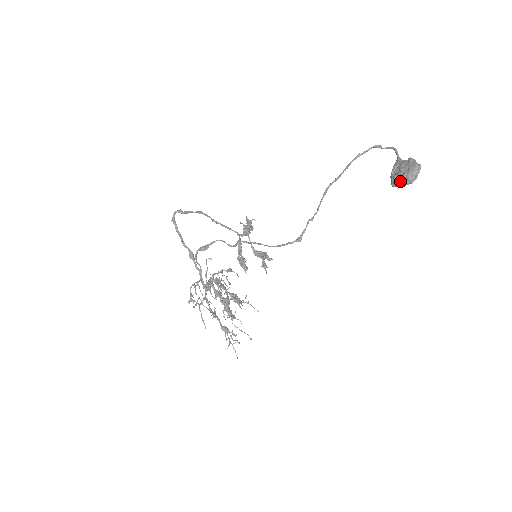
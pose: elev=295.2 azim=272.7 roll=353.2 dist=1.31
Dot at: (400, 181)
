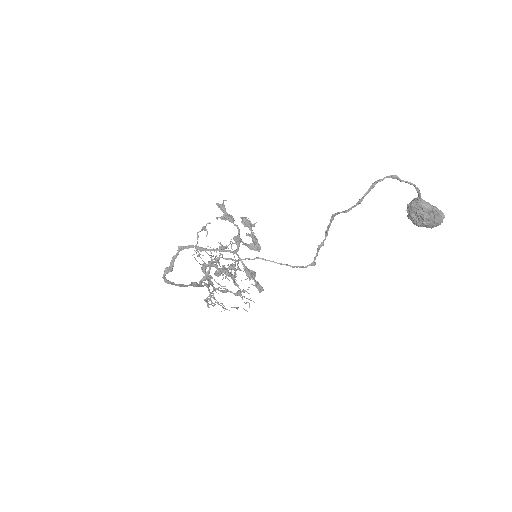
Dot at: (420, 226)
